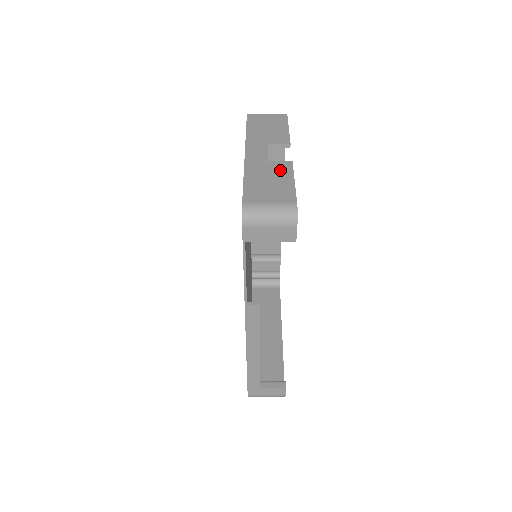
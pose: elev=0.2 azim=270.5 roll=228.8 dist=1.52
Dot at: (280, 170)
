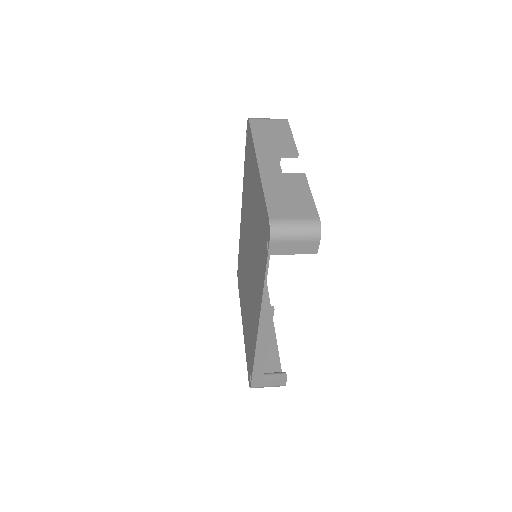
Dot at: (296, 183)
